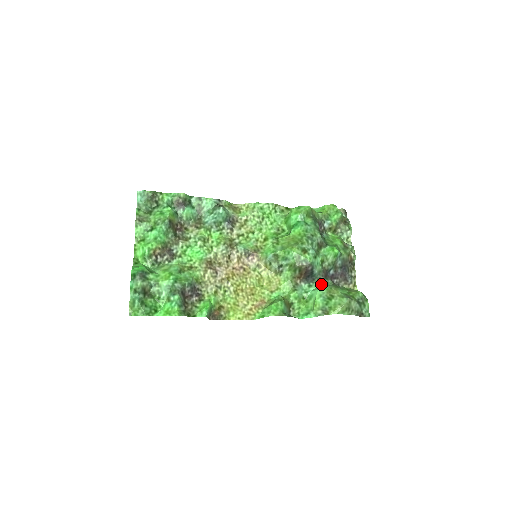
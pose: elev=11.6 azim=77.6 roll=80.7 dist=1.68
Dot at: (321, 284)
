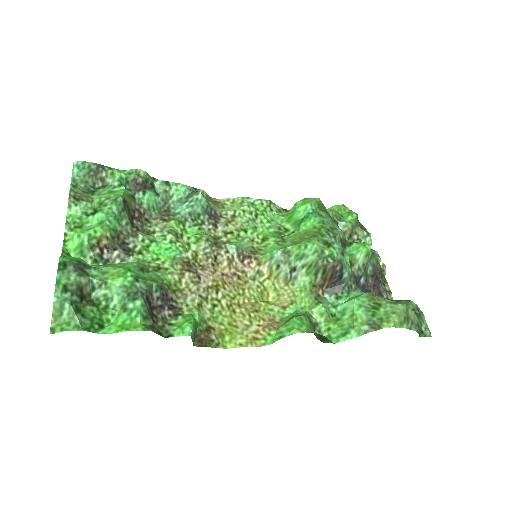
Dot at: (354, 293)
